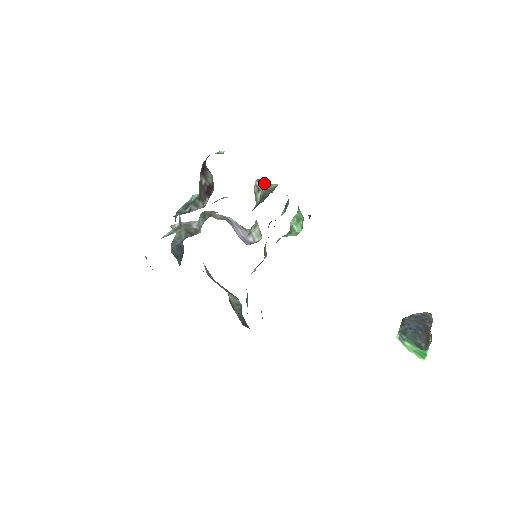
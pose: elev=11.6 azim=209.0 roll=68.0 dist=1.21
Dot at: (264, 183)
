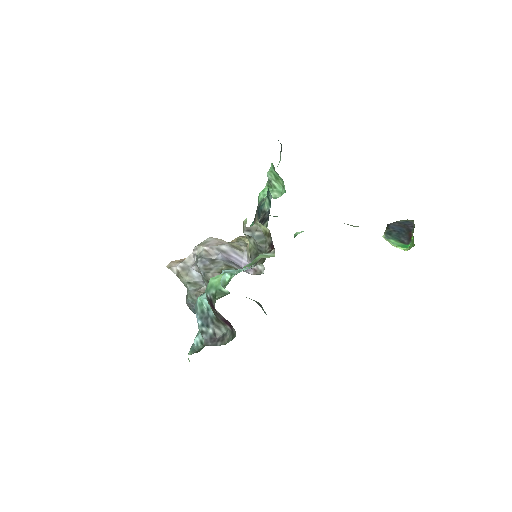
Dot at: (253, 229)
